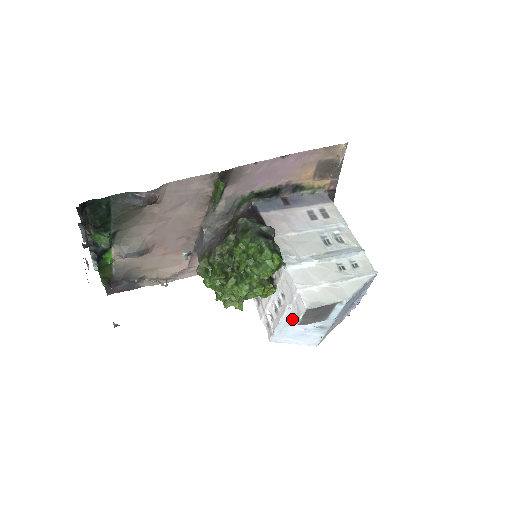
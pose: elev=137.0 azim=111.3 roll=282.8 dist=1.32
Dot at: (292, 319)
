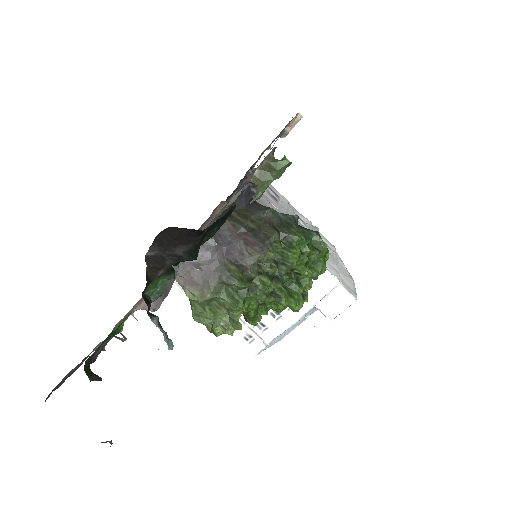
Dot at: (301, 318)
